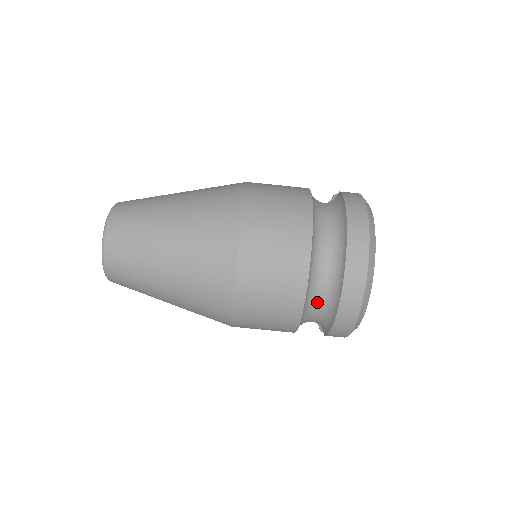
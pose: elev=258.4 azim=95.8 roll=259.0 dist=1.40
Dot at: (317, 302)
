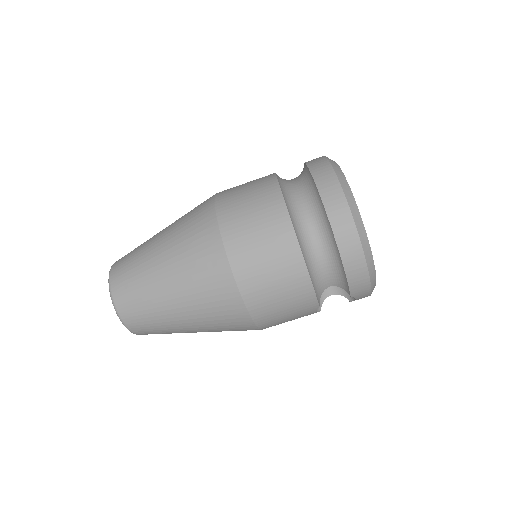
Dot at: (318, 256)
